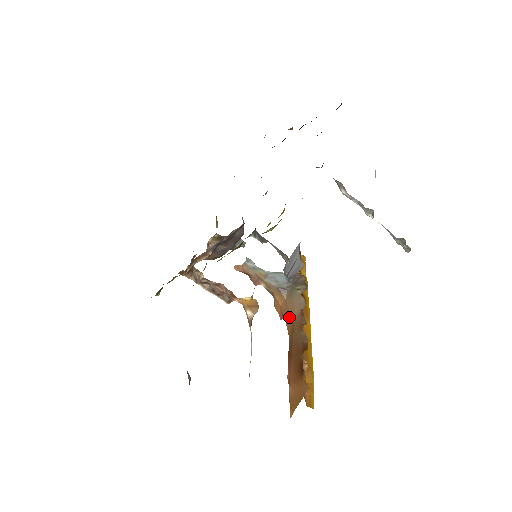
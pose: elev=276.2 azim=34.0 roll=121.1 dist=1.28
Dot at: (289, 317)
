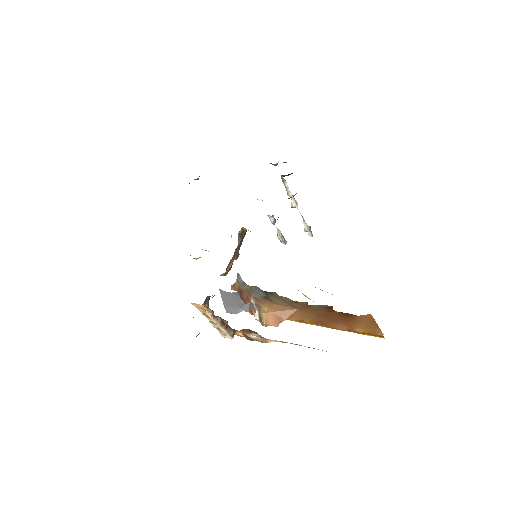
Dot at: (289, 312)
